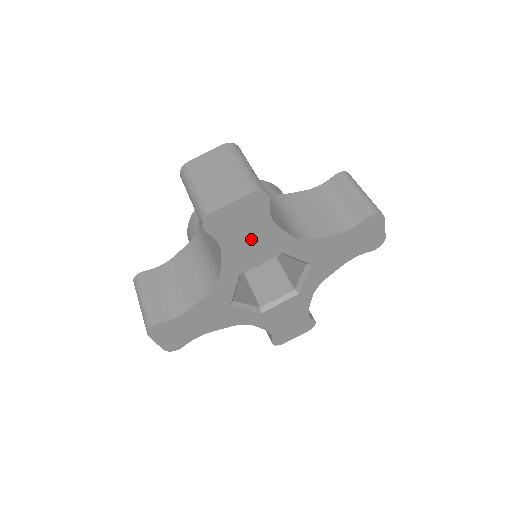
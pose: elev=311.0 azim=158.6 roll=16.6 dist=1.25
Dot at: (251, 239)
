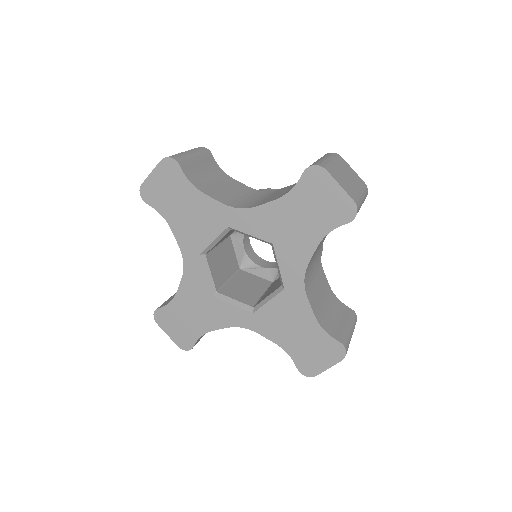
Dot at: (187, 210)
